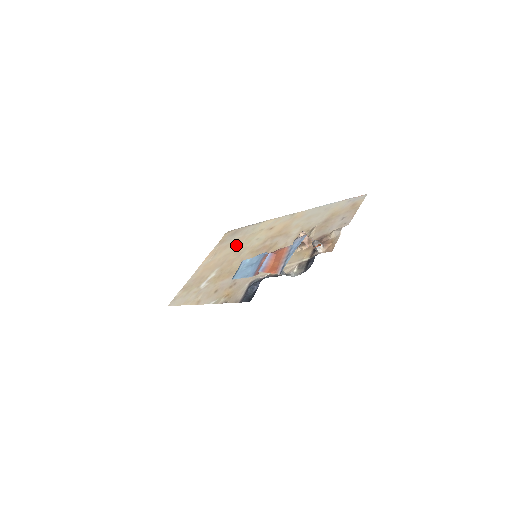
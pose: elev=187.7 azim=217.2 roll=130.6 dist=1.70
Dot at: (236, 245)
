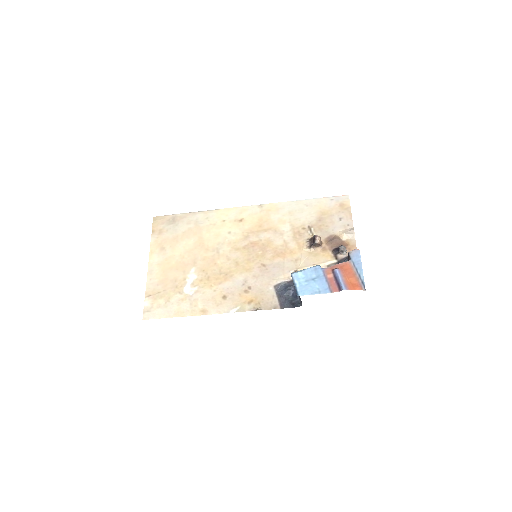
Dot at: (196, 238)
